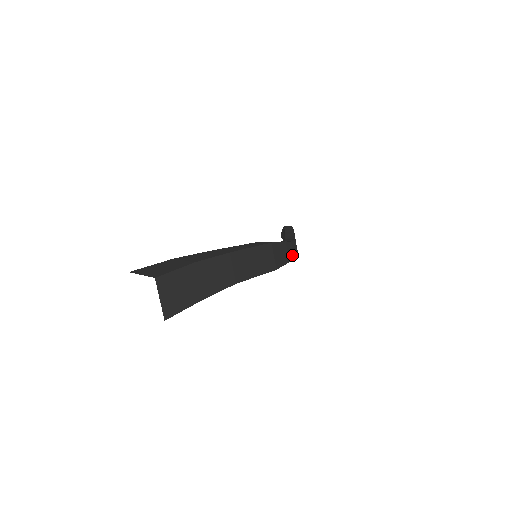
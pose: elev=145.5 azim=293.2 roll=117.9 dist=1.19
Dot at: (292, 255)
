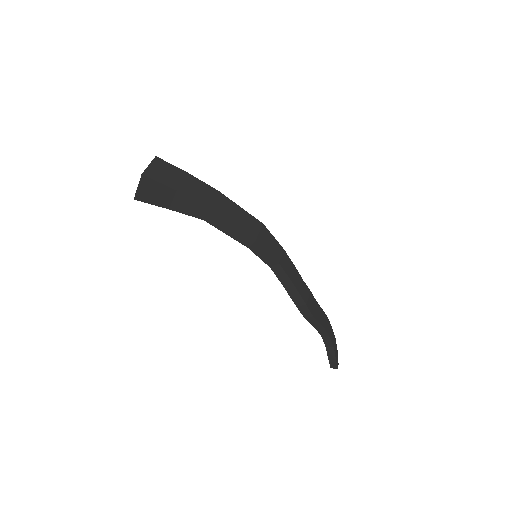
Dot at: (290, 273)
